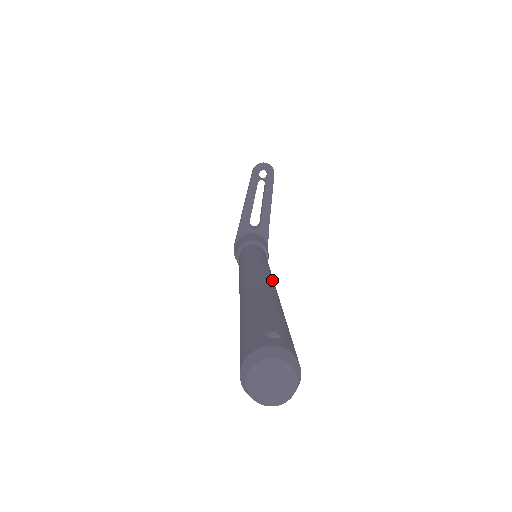
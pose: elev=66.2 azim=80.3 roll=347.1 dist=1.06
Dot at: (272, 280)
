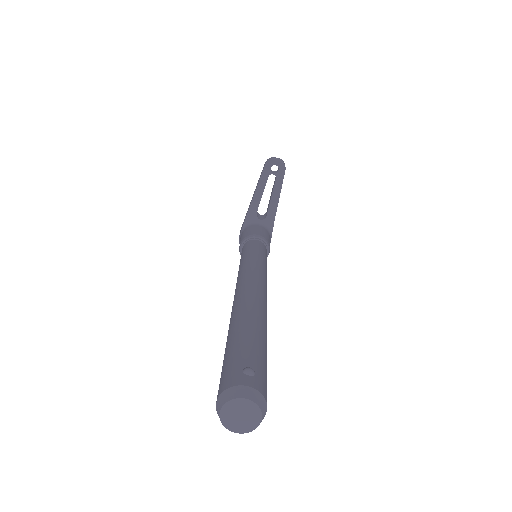
Dot at: (264, 292)
